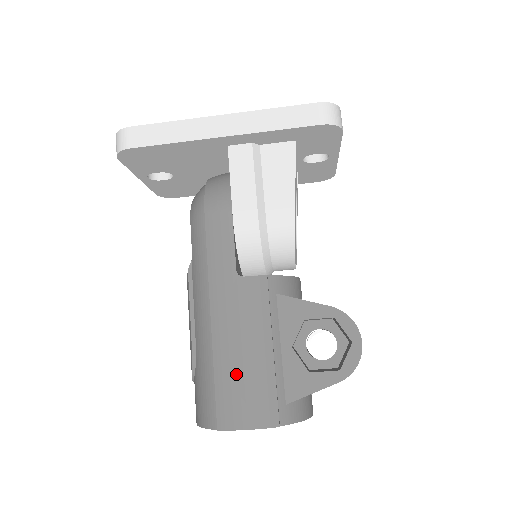
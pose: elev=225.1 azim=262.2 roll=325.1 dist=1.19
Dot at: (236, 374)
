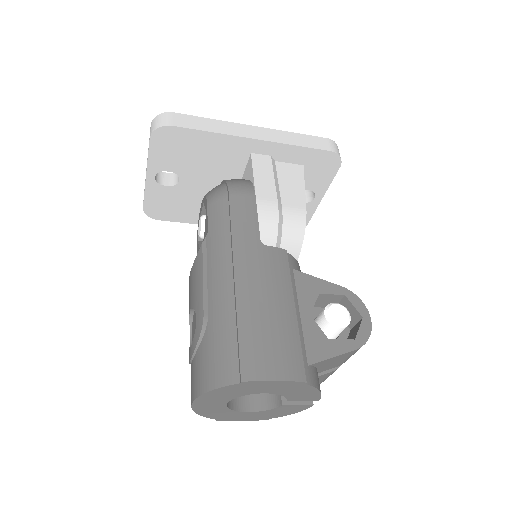
Dot at: (262, 326)
